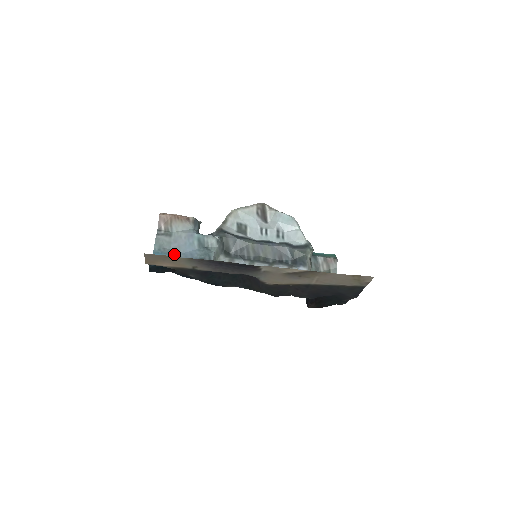
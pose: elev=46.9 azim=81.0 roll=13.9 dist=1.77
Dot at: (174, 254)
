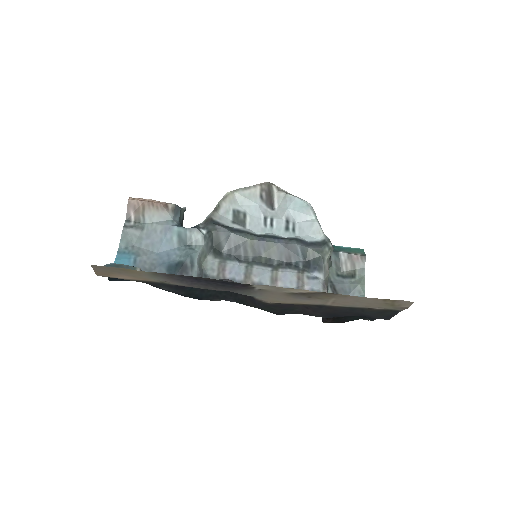
Dot at: (145, 255)
